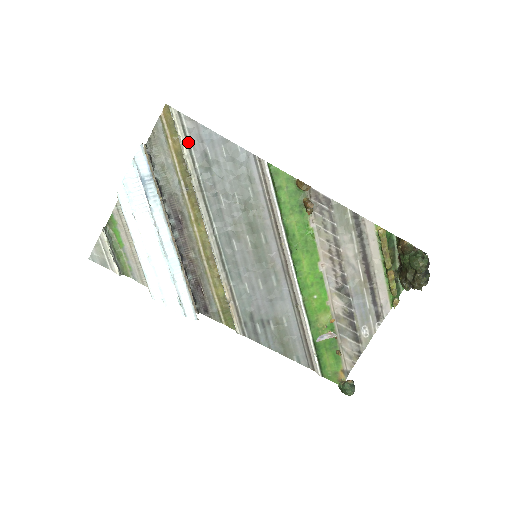
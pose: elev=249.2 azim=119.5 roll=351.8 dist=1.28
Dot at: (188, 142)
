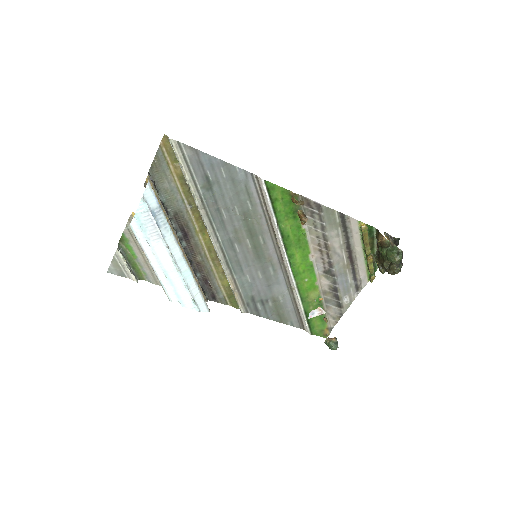
Dot at: (189, 168)
